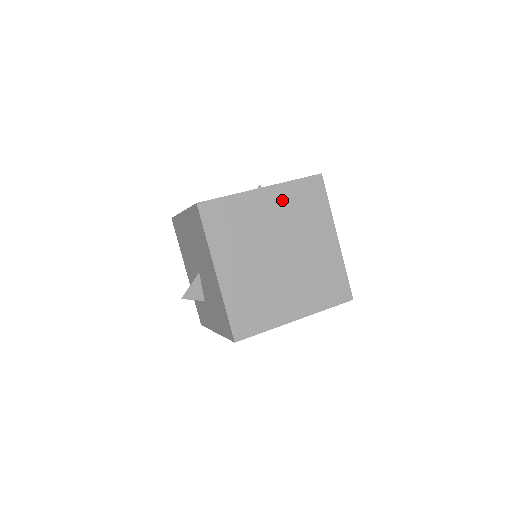
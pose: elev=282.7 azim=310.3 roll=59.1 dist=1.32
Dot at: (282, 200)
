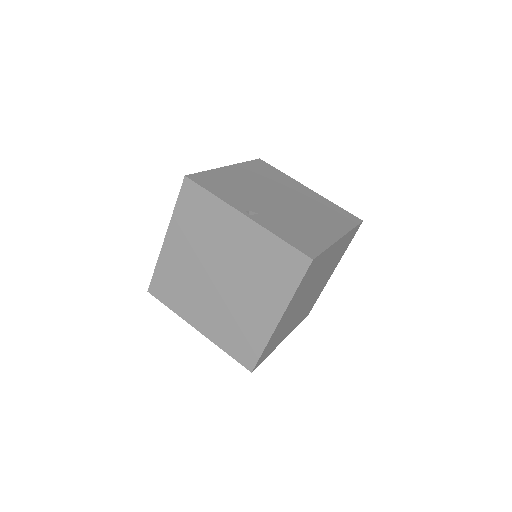
Dot at: (255, 242)
